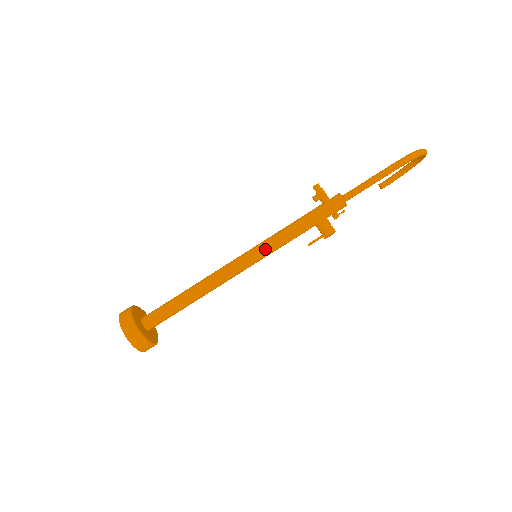
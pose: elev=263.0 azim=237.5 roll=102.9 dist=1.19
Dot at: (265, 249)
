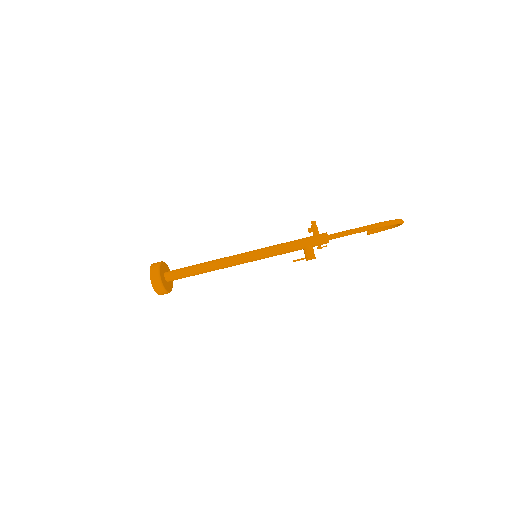
Dot at: (263, 254)
